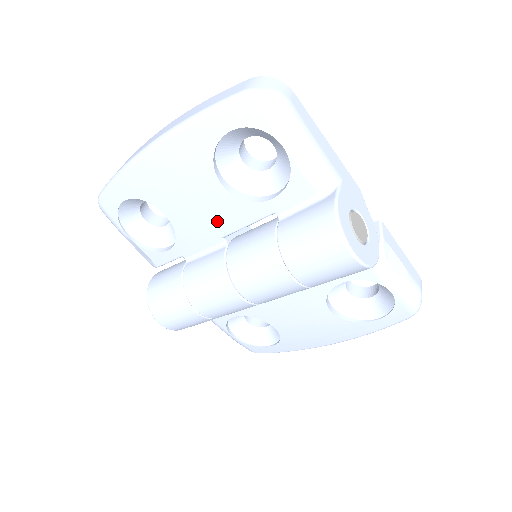
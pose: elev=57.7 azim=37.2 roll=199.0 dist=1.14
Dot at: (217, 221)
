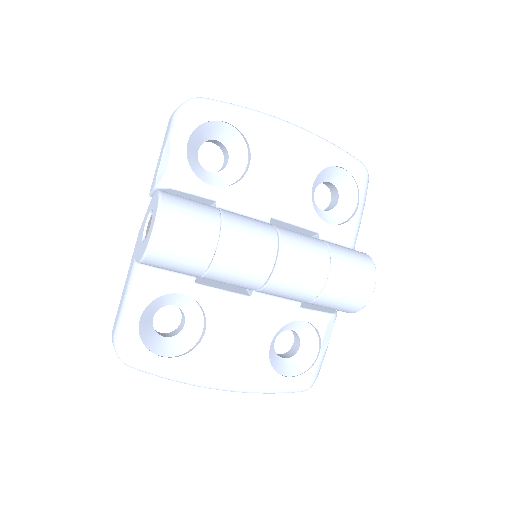
Dot at: (283, 203)
